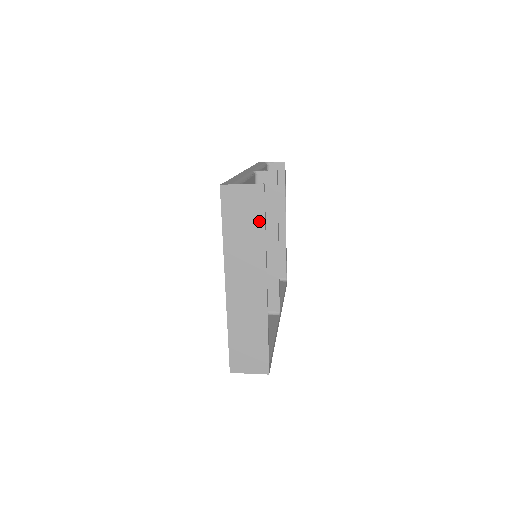
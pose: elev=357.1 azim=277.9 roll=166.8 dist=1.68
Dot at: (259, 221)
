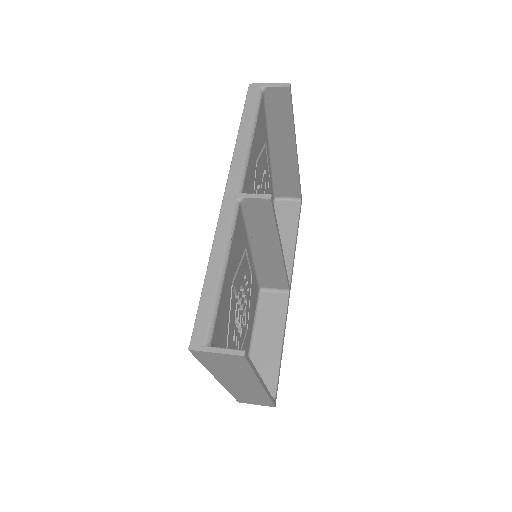
Dot at: (245, 368)
